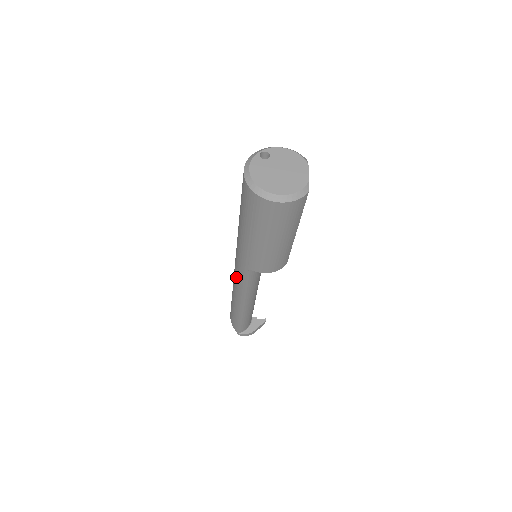
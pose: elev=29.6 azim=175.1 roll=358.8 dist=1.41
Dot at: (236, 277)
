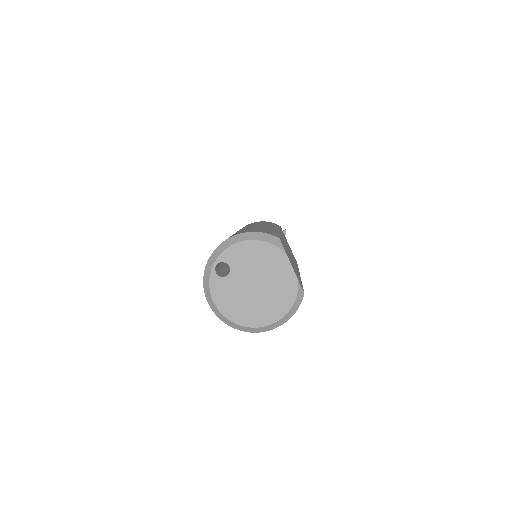
Dot at: occluded
